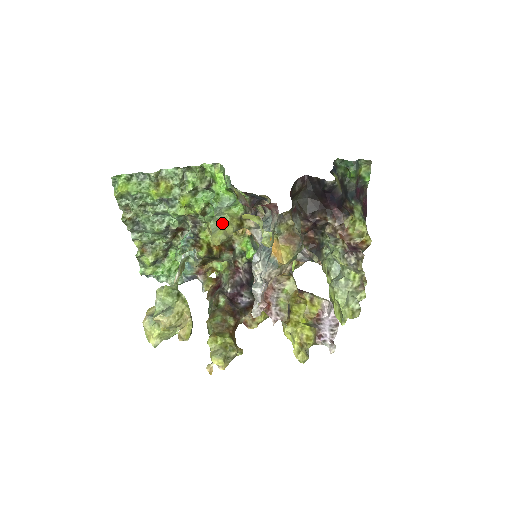
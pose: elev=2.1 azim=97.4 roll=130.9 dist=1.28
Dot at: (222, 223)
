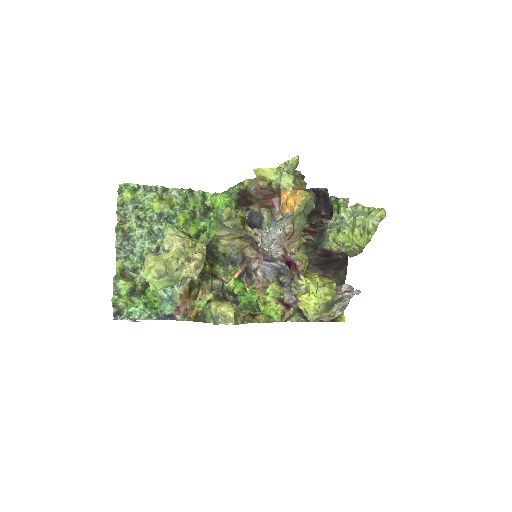
Dot at: occluded
